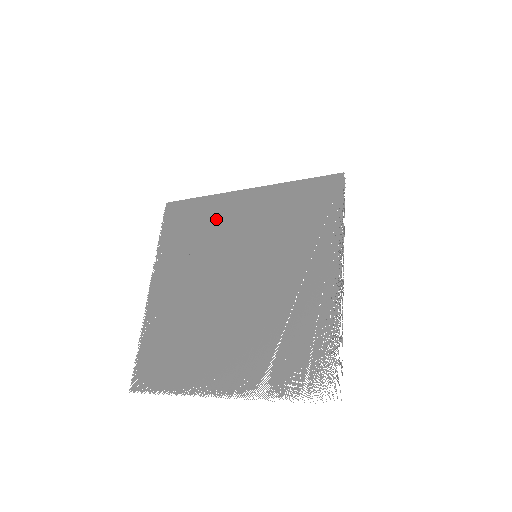
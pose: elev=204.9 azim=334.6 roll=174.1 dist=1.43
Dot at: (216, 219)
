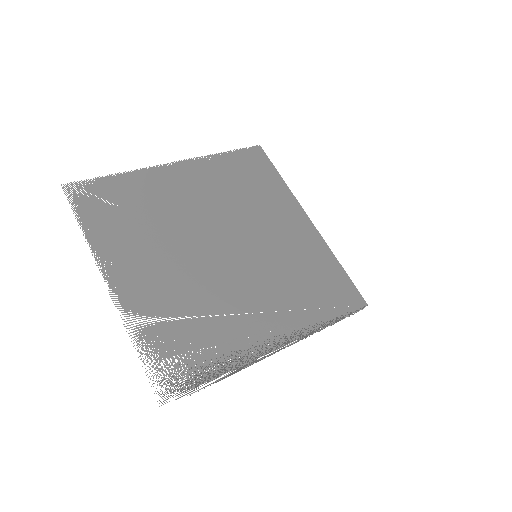
Dot at: (270, 201)
